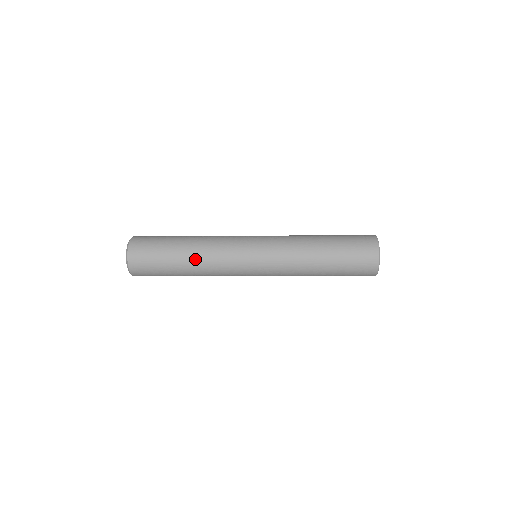
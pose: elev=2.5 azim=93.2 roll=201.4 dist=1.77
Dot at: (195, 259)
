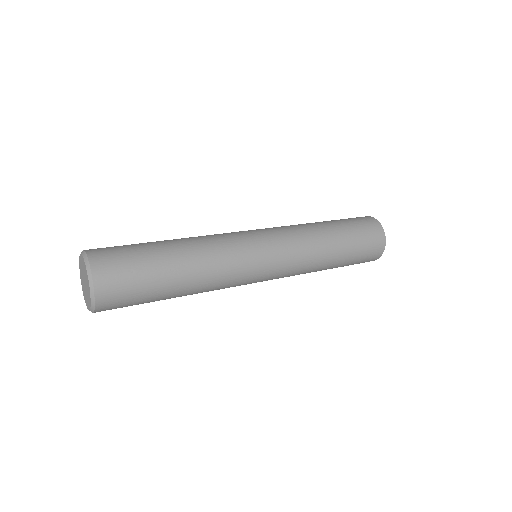
Dot at: (197, 274)
